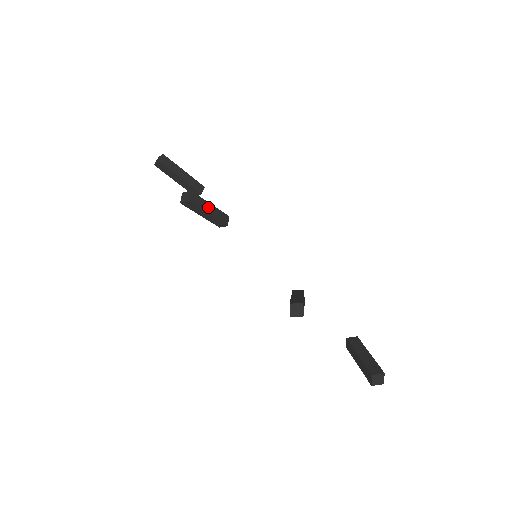
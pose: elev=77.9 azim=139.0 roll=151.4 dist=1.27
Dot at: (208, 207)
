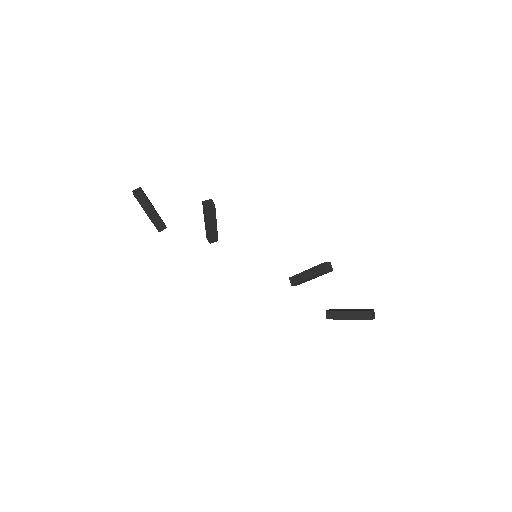
Dot at: occluded
